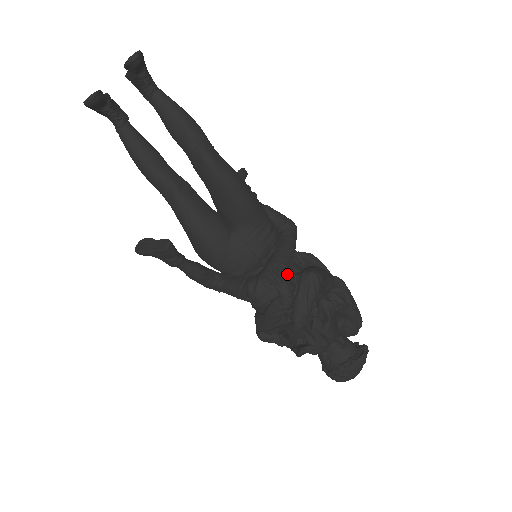
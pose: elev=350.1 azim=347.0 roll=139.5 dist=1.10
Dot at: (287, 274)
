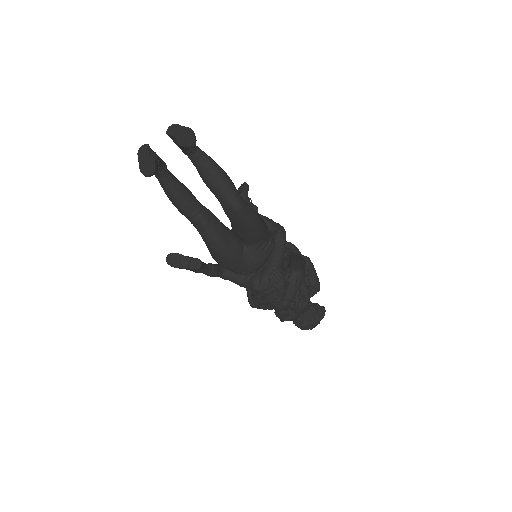
Dot at: (282, 275)
